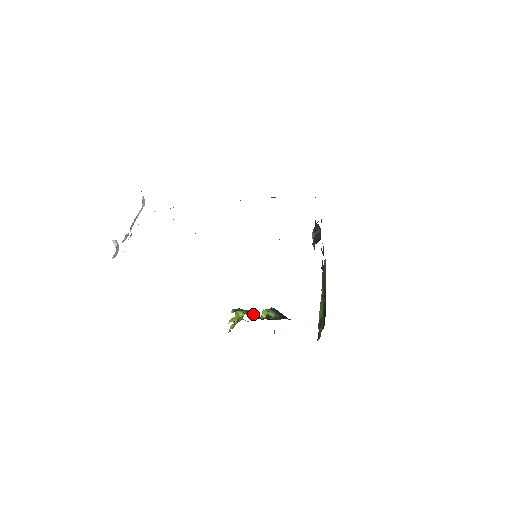
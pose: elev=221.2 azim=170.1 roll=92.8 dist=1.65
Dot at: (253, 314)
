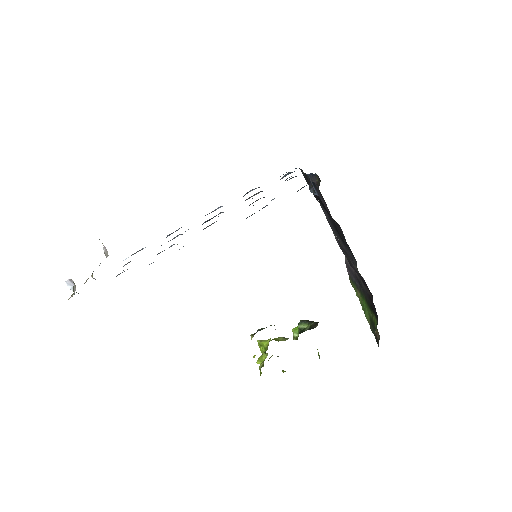
Dot at: (281, 337)
